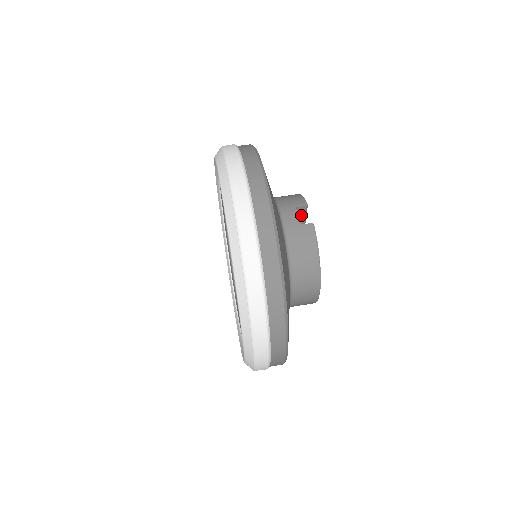
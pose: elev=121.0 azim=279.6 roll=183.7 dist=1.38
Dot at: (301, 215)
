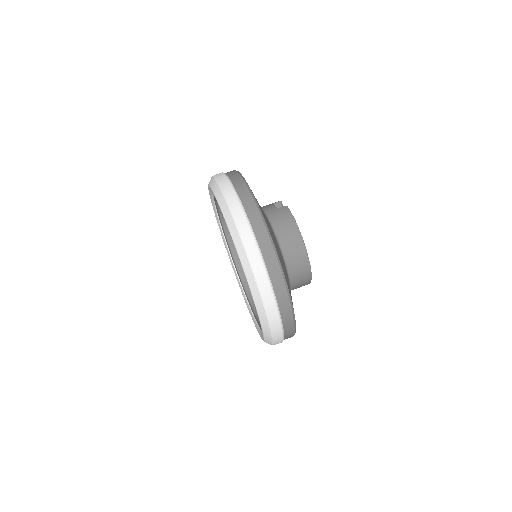
Dot at: occluded
